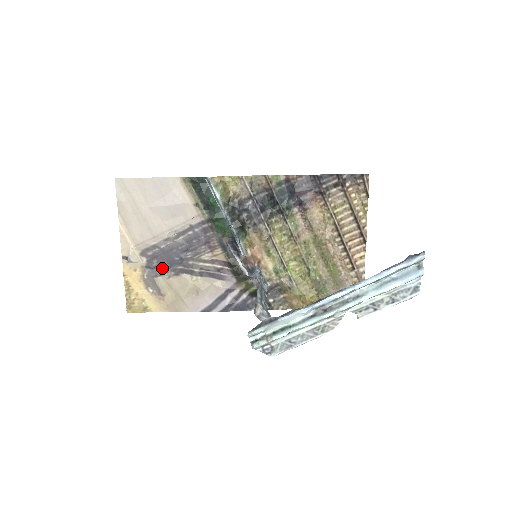
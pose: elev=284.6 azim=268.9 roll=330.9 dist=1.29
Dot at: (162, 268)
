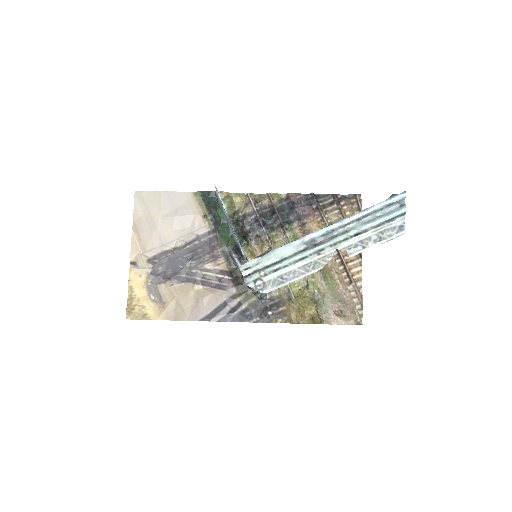
Dot at: (166, 275)
